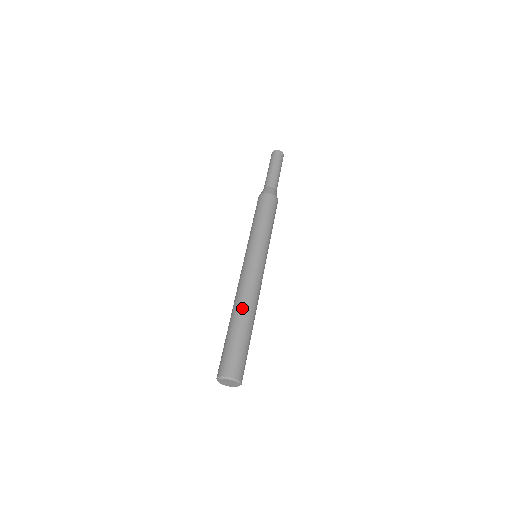
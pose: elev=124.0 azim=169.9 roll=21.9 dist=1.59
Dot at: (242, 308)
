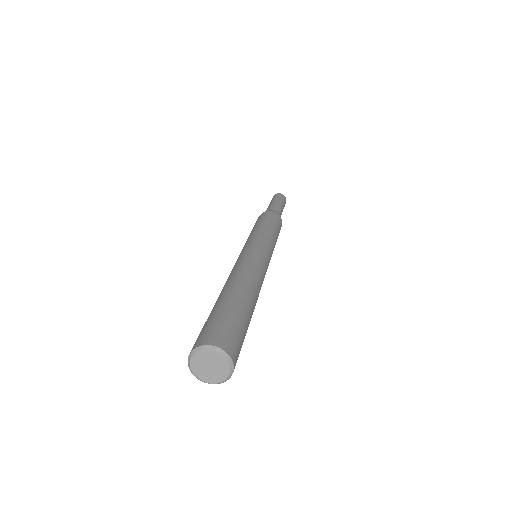
Dot at: (234, 282)
